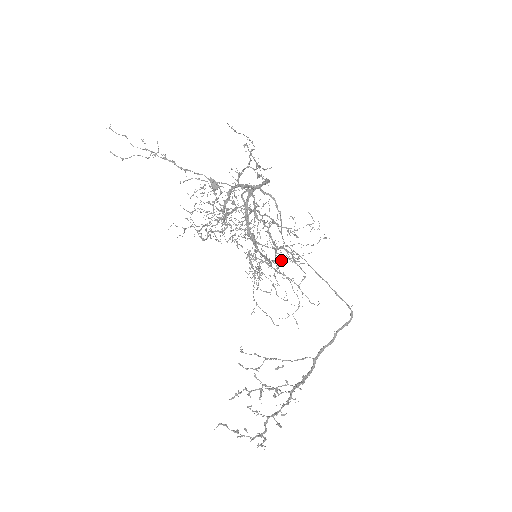
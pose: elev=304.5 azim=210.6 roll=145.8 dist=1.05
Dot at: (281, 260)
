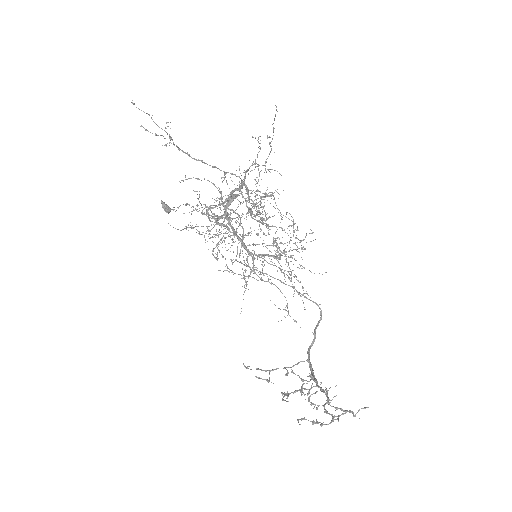
Dot at: (289, 251)
